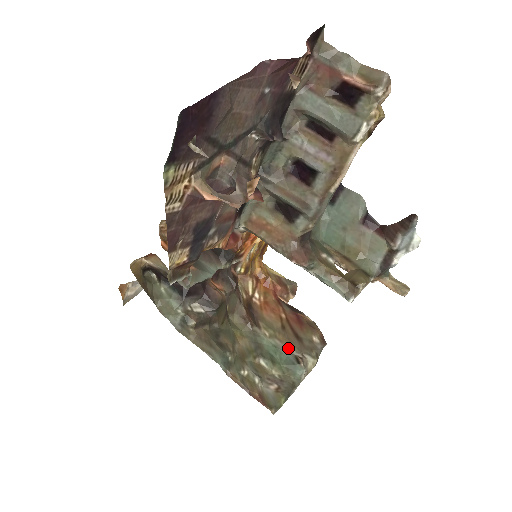
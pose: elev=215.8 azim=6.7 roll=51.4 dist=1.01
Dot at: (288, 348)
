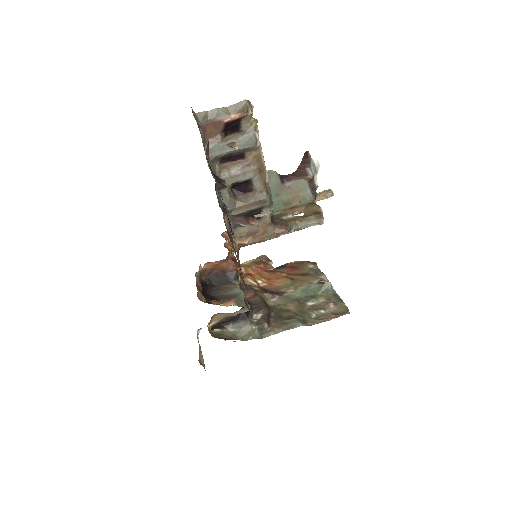
Dot at: (309, 284)
